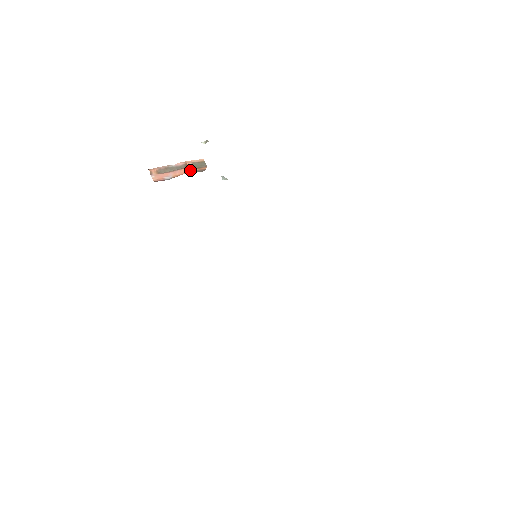
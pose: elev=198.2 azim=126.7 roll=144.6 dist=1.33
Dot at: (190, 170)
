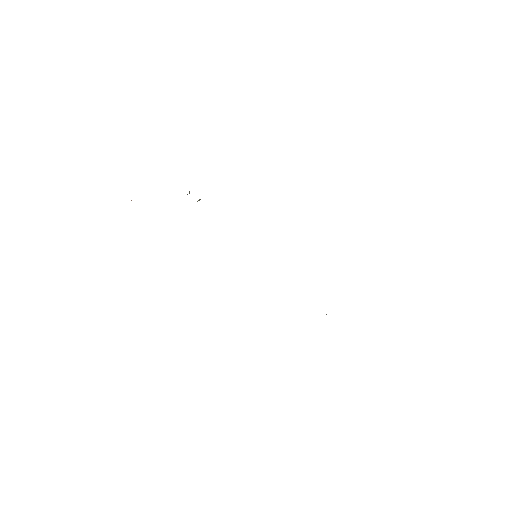
Dot at: occluded
